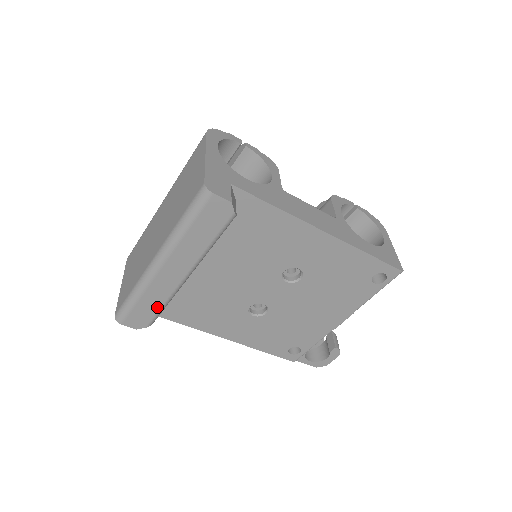
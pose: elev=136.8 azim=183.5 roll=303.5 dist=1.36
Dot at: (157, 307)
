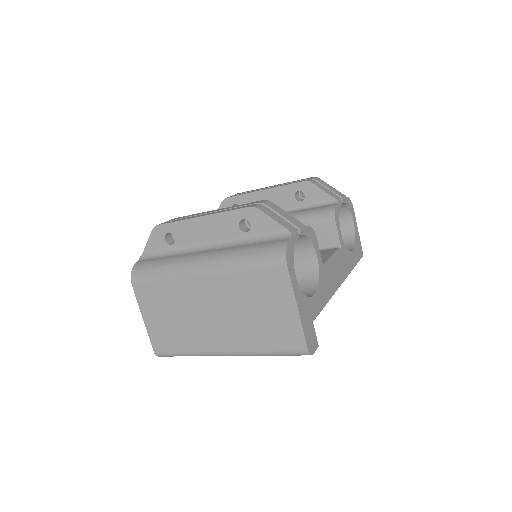
Dot at: occluded
